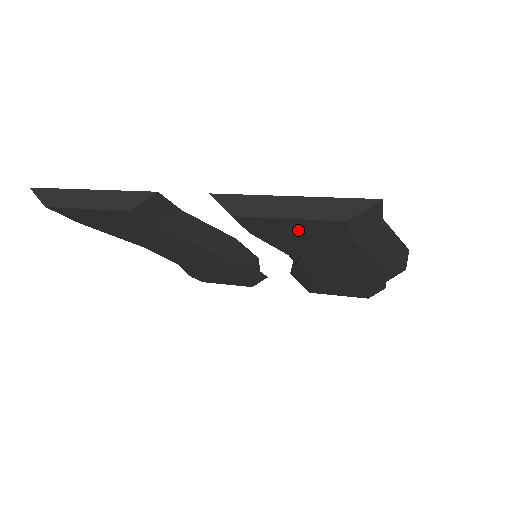
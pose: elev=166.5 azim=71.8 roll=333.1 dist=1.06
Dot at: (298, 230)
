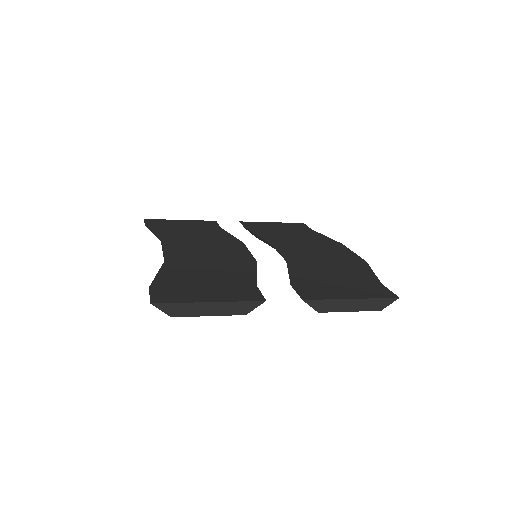
Dot at: occluded
